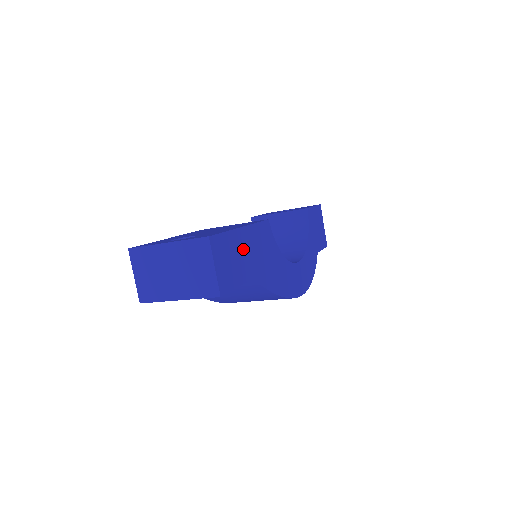
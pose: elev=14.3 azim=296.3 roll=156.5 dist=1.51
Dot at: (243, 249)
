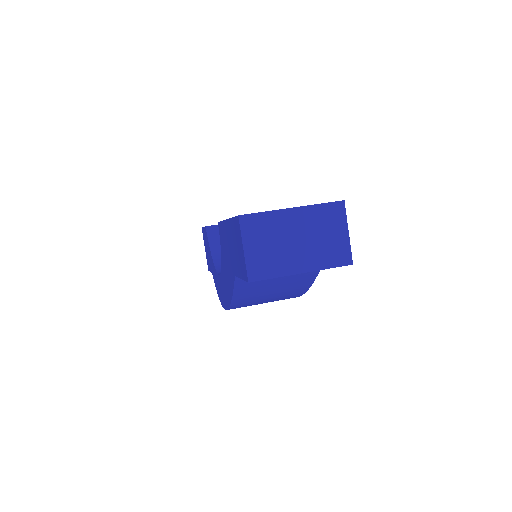
Dot at: occluded
